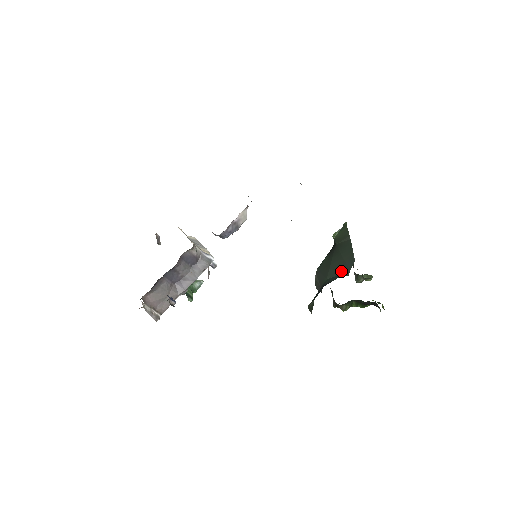
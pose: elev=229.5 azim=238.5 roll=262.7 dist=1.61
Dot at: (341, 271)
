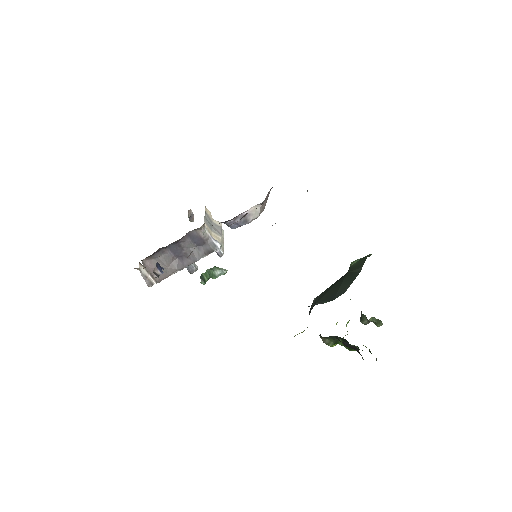
Dot at: (328, 299)
